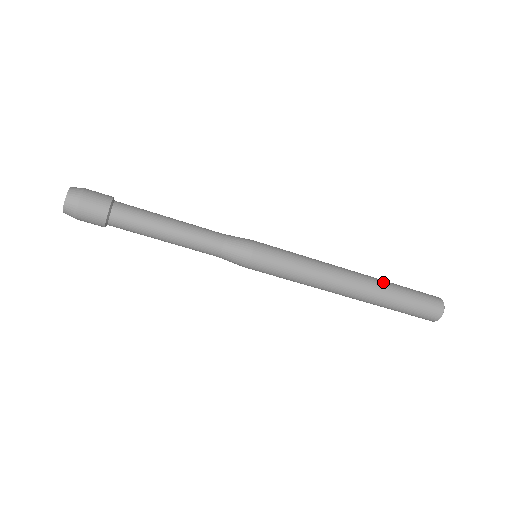
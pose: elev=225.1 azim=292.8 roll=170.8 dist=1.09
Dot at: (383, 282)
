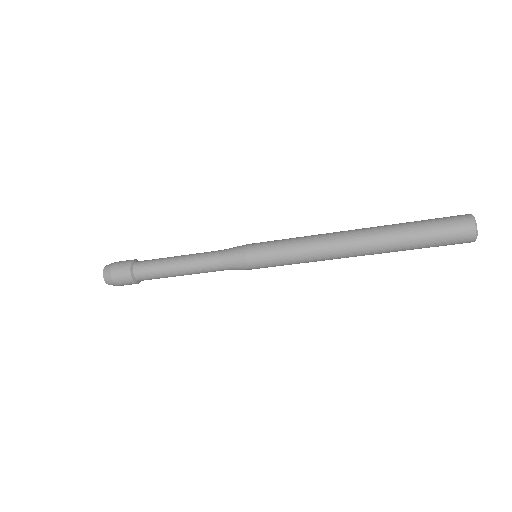
Dot at: (388, 227)
